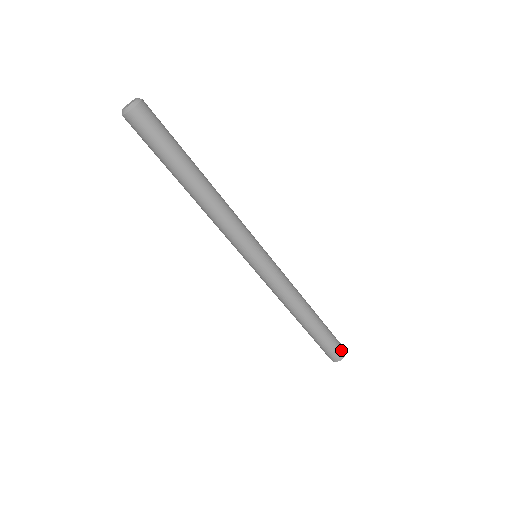
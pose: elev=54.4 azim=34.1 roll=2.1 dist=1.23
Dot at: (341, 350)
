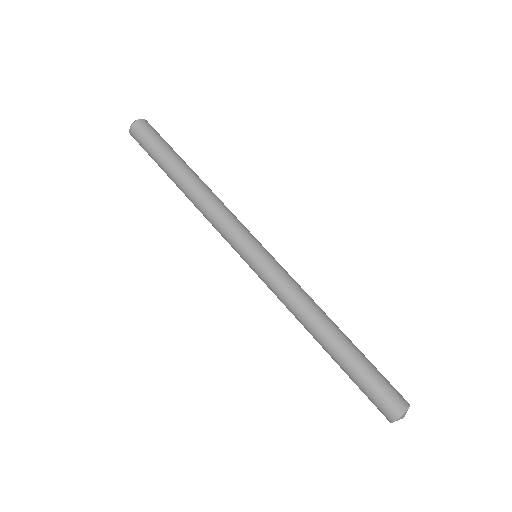
Dot at: (395, 402)
